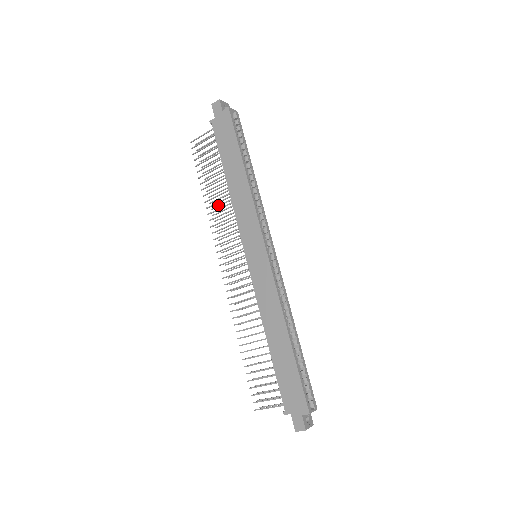
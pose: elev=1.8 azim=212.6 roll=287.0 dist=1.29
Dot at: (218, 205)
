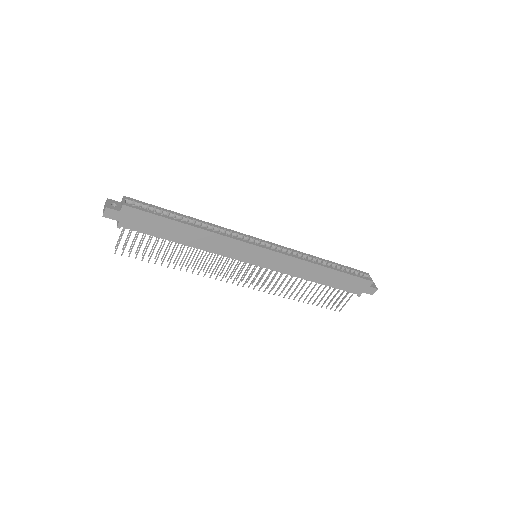
Dot at: (188, 260)
